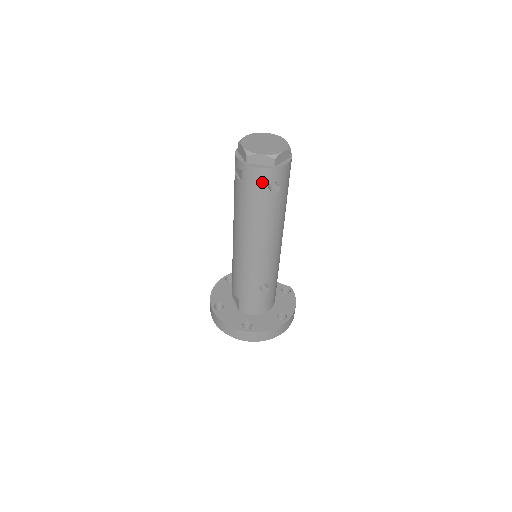
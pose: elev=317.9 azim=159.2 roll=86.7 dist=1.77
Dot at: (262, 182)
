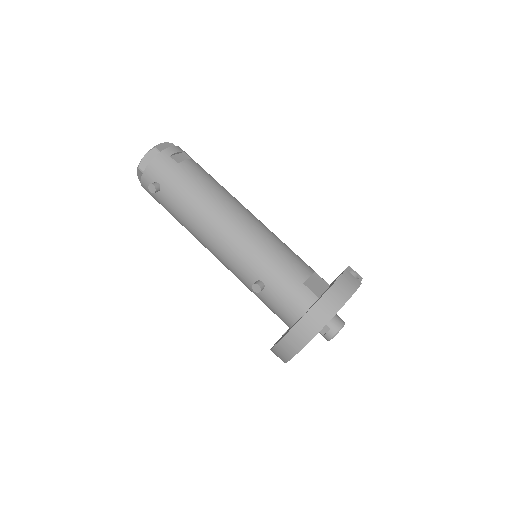
Dot at: occluded
